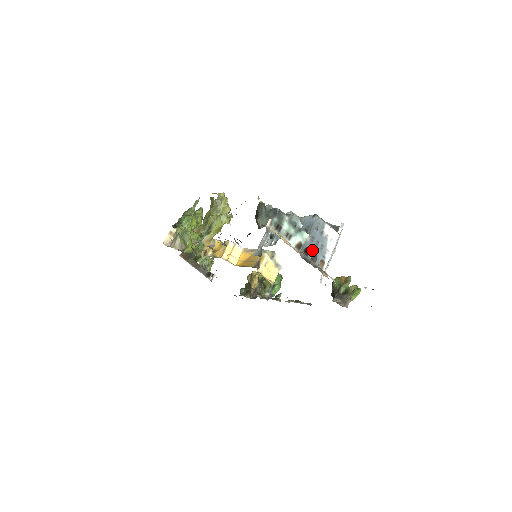
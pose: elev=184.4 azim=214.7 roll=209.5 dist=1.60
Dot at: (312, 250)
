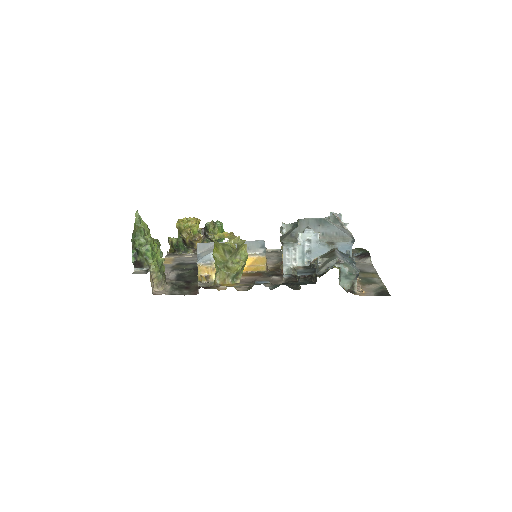
Dot at: occluded
